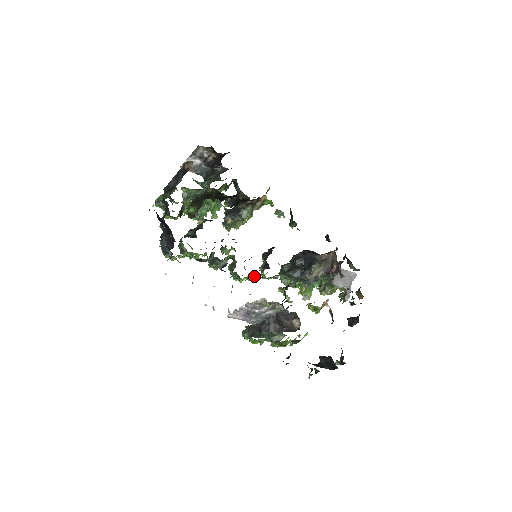
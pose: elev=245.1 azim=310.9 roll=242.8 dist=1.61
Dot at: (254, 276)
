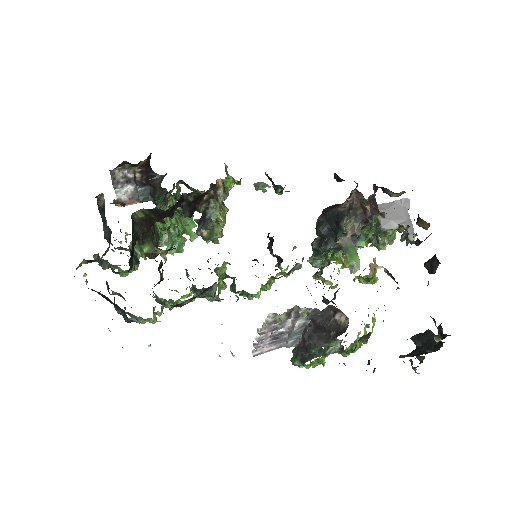
Dot at: (269, 281)
